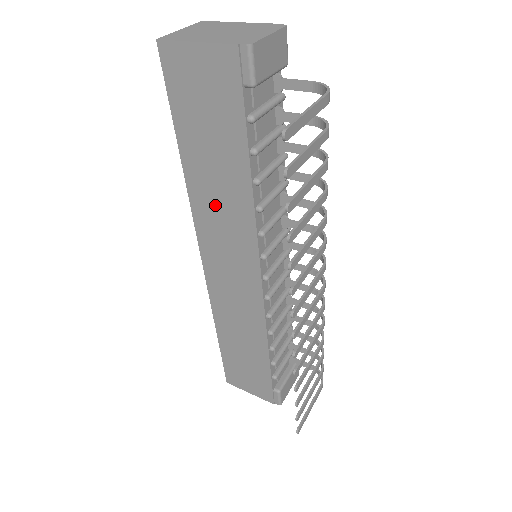
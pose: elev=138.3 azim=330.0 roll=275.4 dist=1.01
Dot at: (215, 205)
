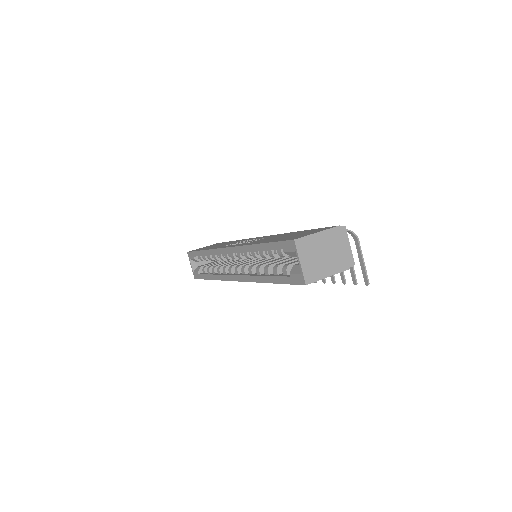
Dot at: occluded
